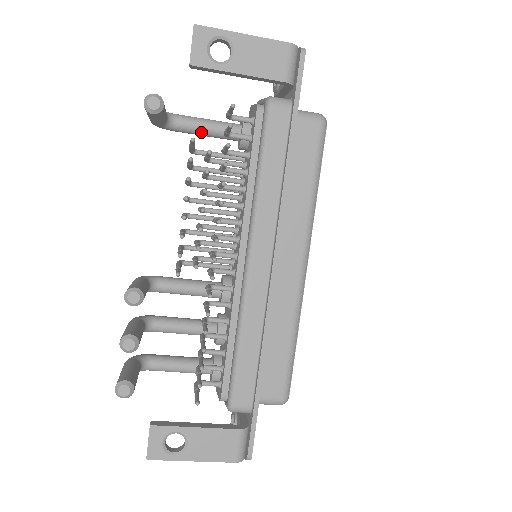
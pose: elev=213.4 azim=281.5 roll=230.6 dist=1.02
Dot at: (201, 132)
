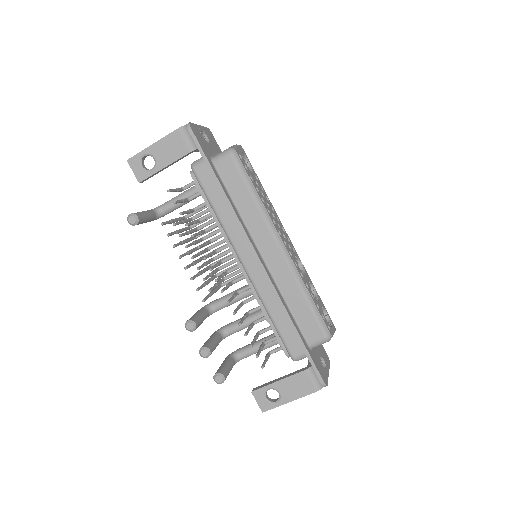
Dot at: (179, 205)
